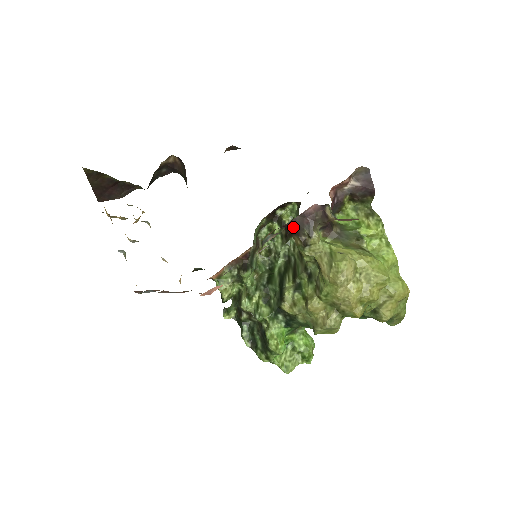
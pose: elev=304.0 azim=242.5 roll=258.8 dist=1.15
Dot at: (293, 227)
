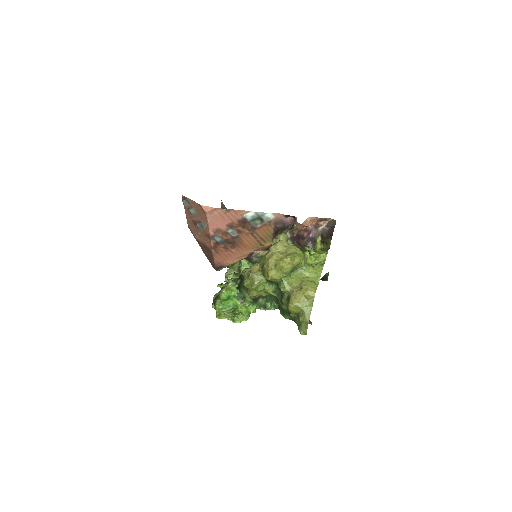
Dot at: occluded
